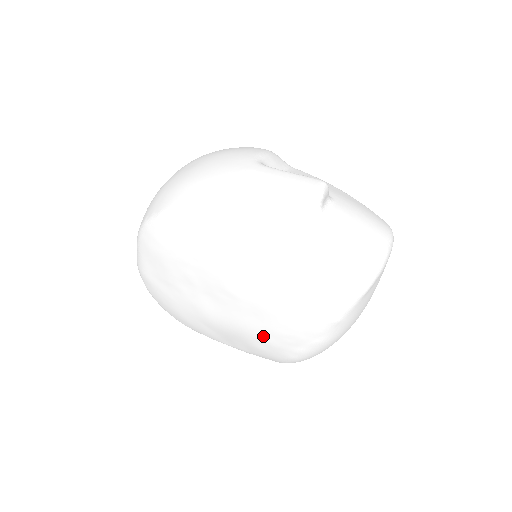
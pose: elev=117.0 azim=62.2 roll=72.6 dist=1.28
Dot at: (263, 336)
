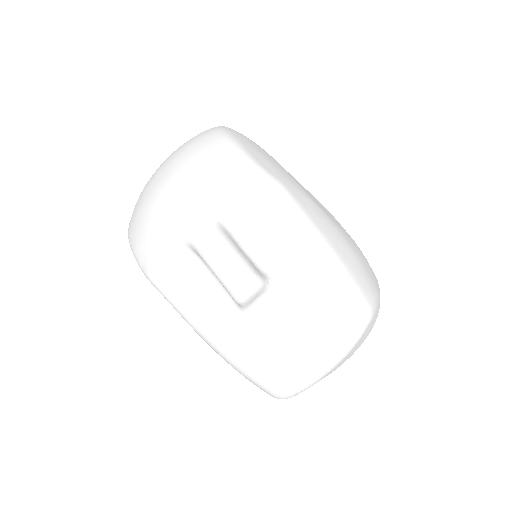
Dot at: occluded
